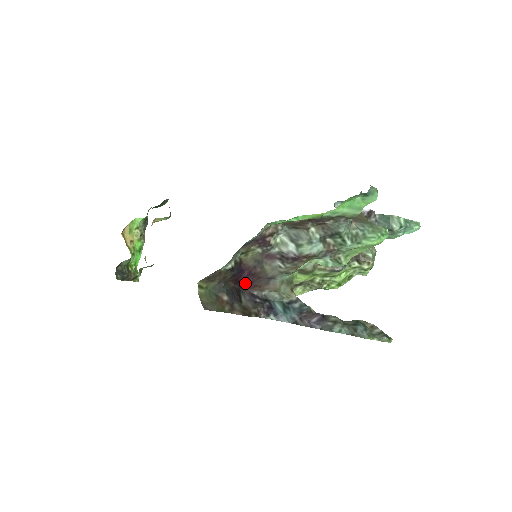
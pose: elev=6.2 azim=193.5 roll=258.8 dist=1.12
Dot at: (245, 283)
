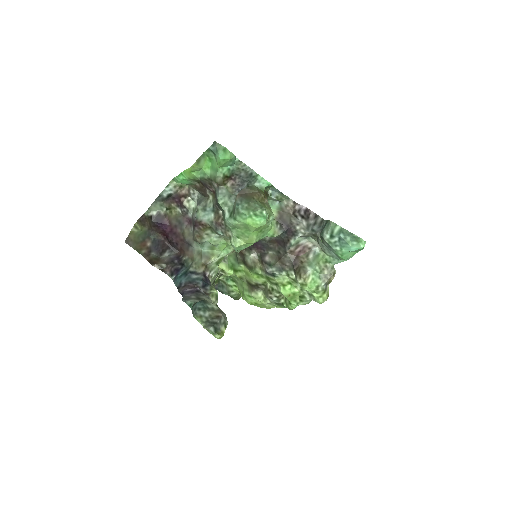
Dot at: (173, 242)
